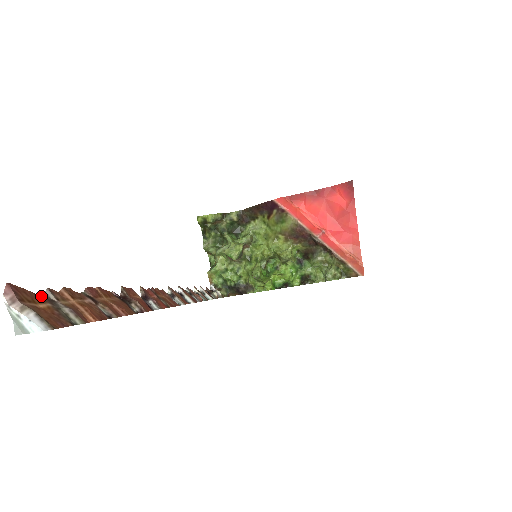
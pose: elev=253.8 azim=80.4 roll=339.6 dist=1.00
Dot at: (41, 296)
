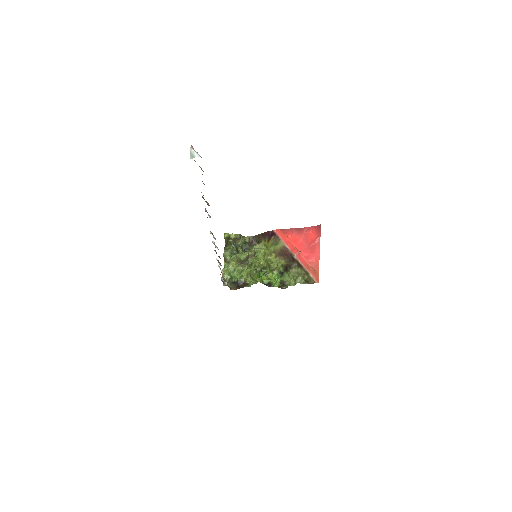
Dot at: occluded
